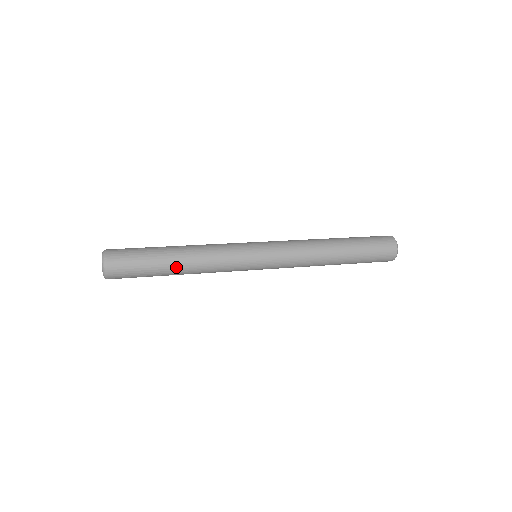
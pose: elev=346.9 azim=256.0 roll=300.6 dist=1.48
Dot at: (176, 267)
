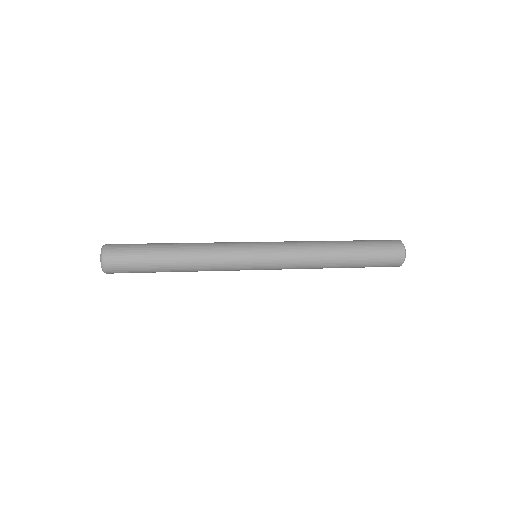
Dot at: (173, 249)
